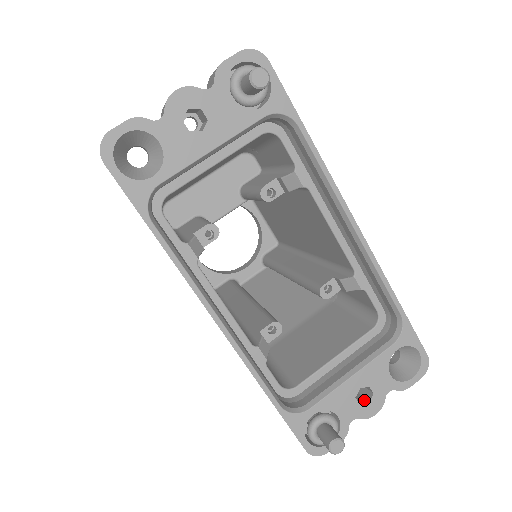
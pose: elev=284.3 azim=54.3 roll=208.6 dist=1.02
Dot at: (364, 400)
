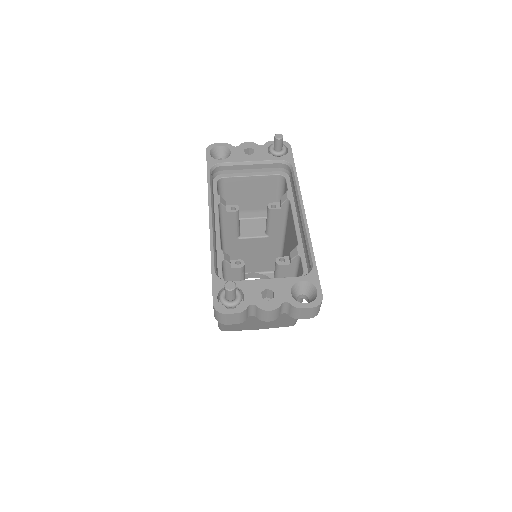
Dot at: (267, 302)
